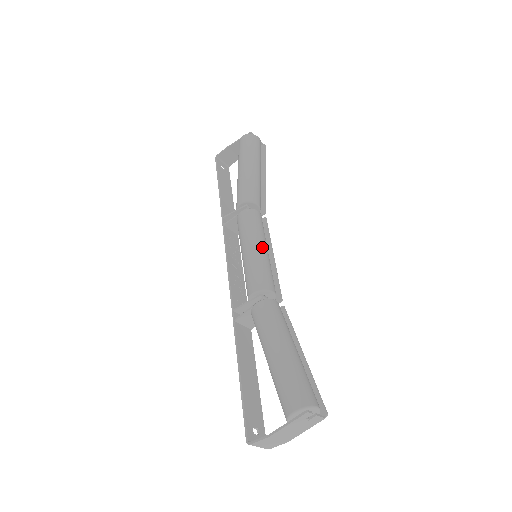
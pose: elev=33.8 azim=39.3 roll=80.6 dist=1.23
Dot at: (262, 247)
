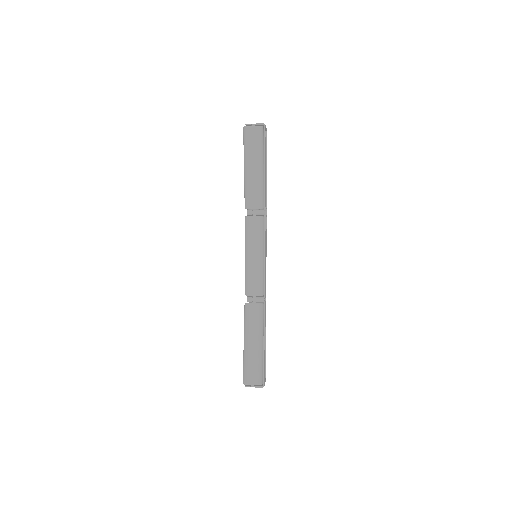
Dot at: (250, 257)
